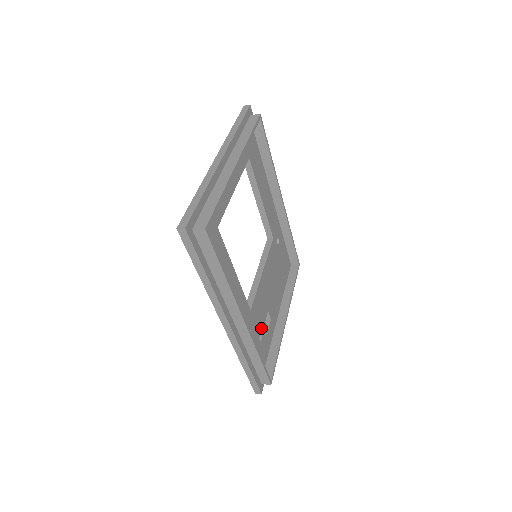
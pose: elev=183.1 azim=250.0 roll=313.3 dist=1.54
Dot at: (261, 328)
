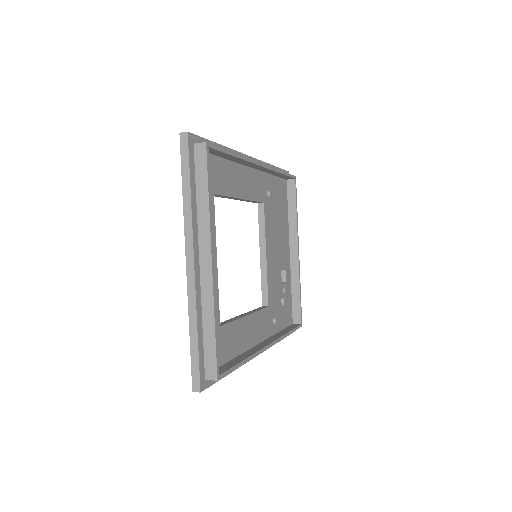
Dot at: (280, 295)
